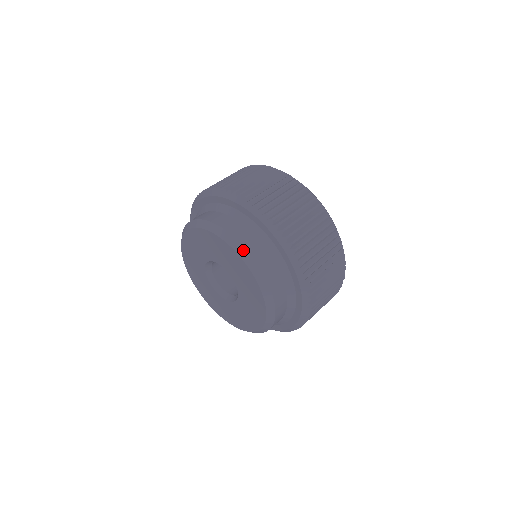
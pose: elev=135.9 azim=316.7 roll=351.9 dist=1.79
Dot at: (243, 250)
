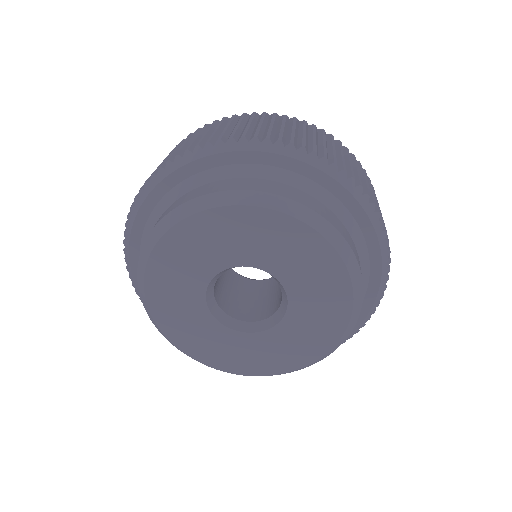
Dot at: (262, 196)
